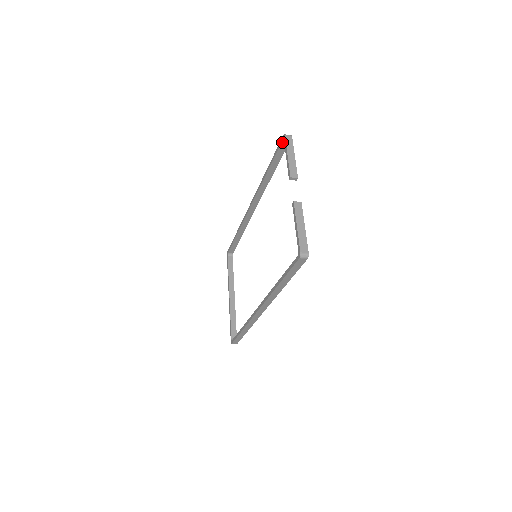
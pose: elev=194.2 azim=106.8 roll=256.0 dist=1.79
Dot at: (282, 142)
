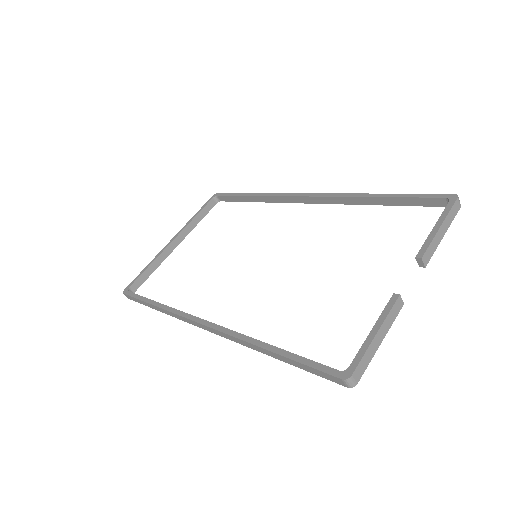
Dot at: (442, 198)
